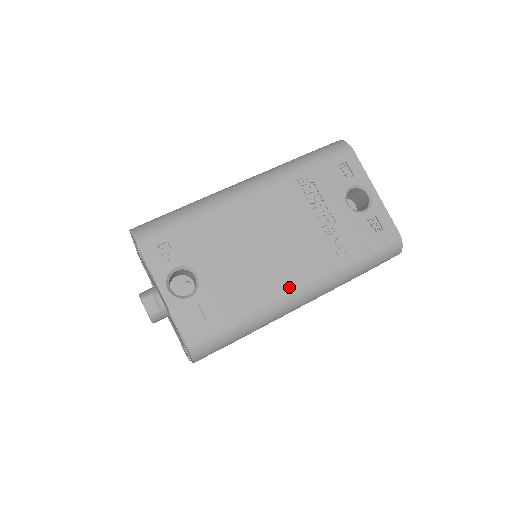
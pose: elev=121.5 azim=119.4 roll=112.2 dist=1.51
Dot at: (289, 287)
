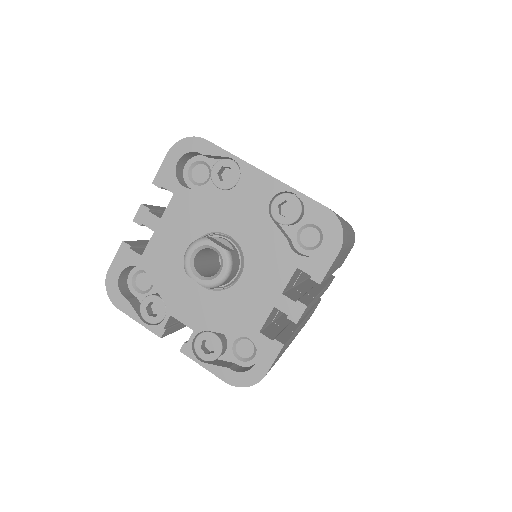
Dot at: occluded
